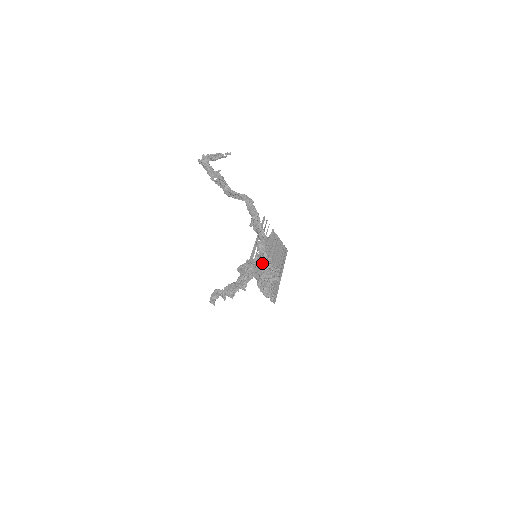
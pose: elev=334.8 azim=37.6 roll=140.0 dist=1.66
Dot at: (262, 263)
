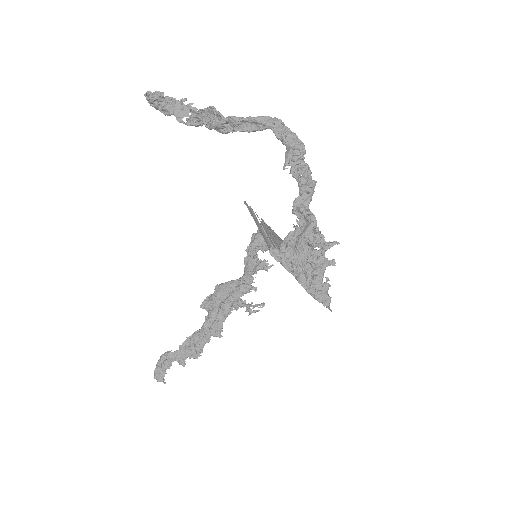
Dot at: (314, 231)
